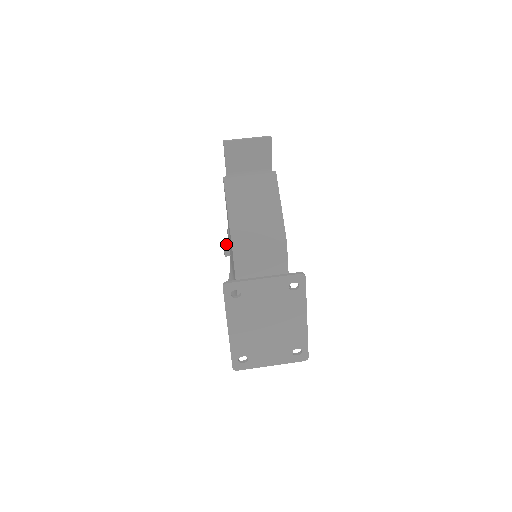
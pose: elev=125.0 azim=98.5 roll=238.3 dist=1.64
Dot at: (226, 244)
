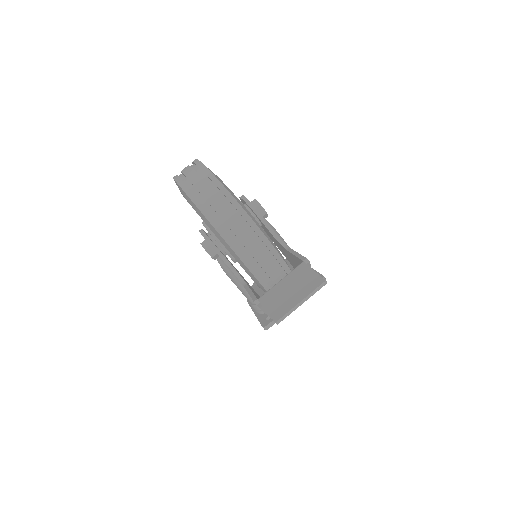
Dot at: (215, 257)
